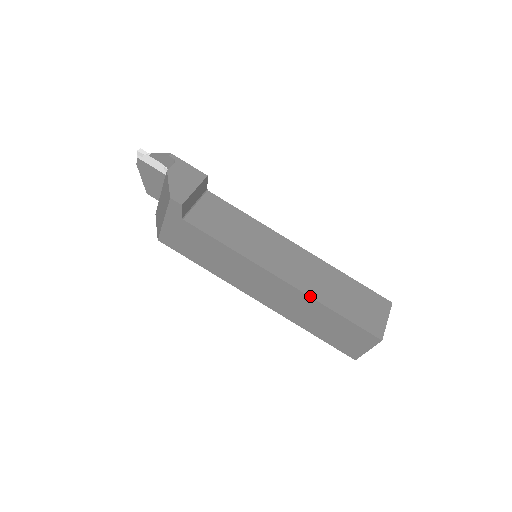
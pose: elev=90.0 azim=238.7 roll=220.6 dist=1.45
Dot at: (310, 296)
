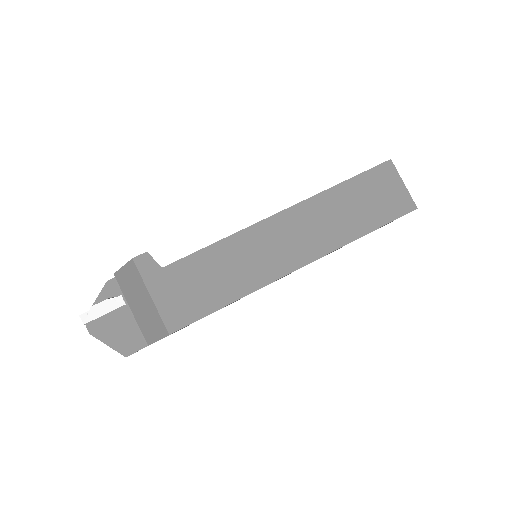
Dot at: (314, 196)
